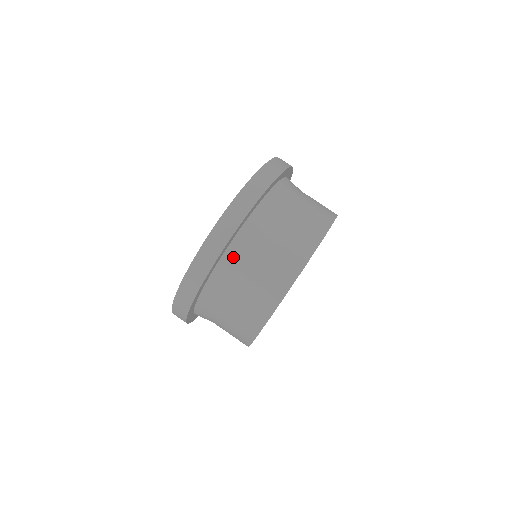
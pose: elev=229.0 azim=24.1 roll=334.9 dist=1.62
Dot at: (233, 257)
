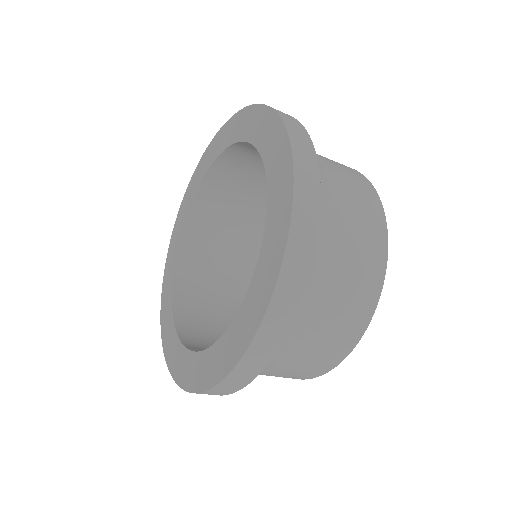
Dot at: occluded
